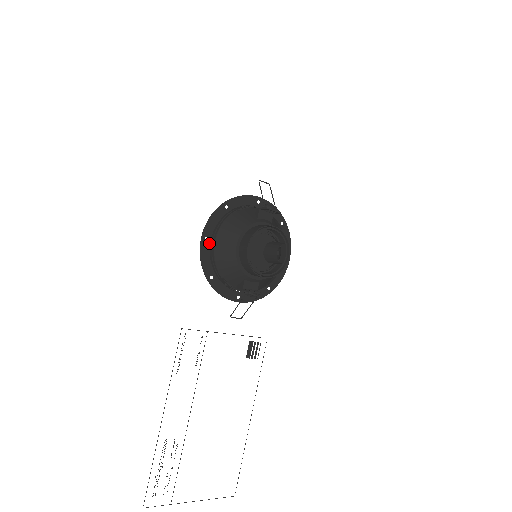
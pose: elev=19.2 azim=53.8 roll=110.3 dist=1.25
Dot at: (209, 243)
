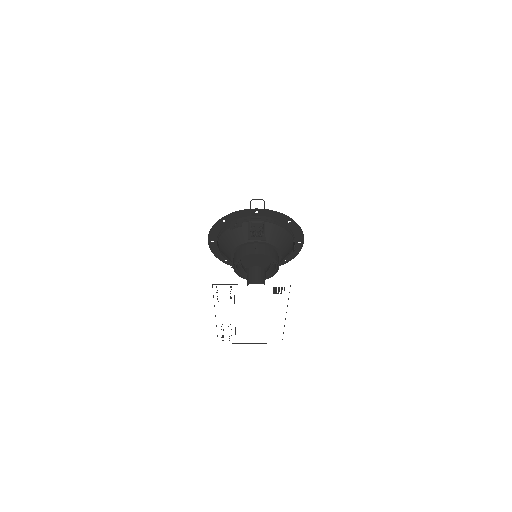
Dot at: (216, 244)
